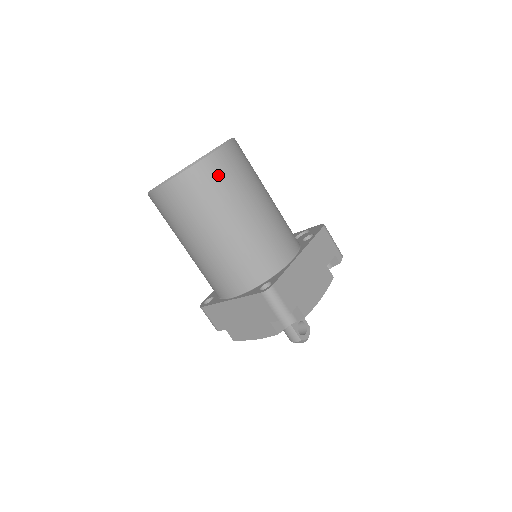
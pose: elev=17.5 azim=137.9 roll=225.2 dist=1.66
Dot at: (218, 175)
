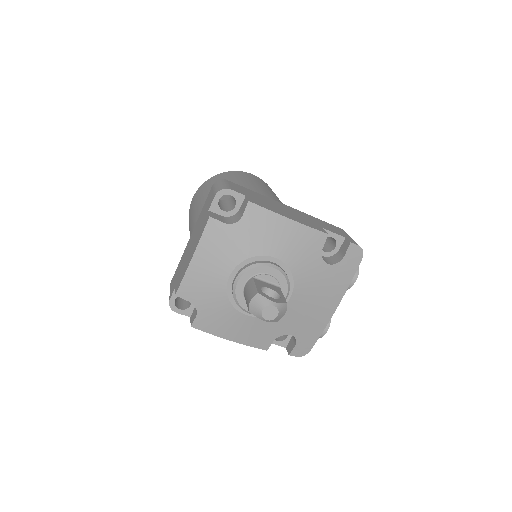
Dot at: (236, 175)
